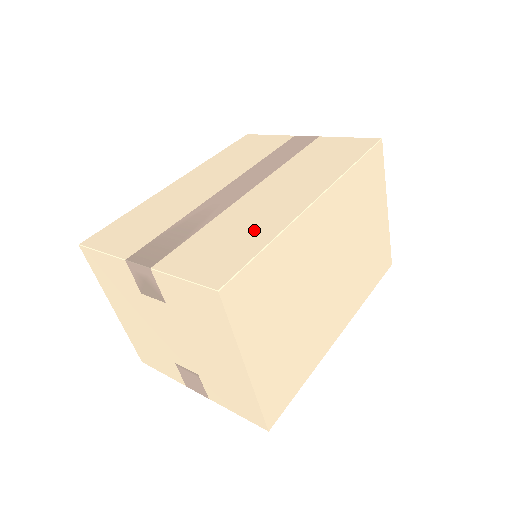
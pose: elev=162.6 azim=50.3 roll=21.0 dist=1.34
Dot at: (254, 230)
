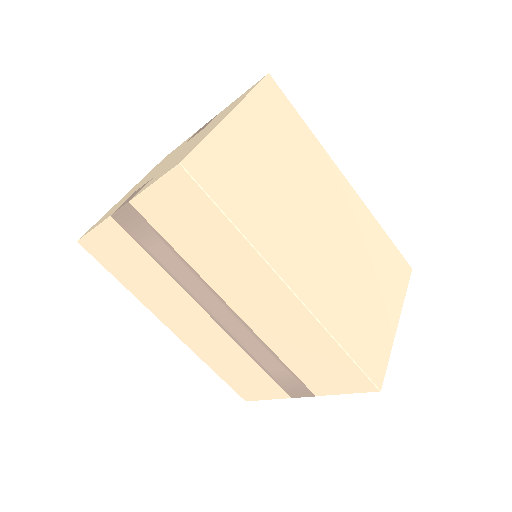
Dot at: occluded
